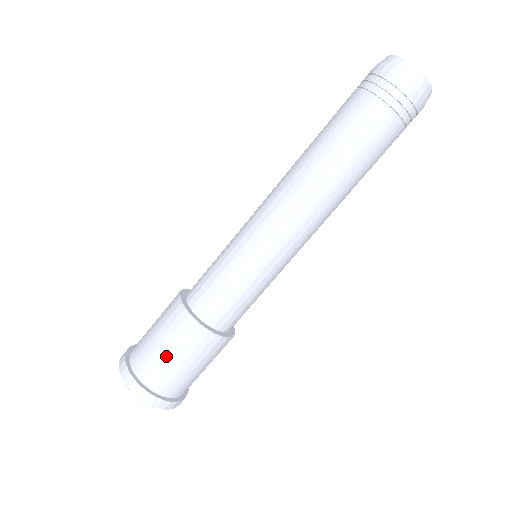
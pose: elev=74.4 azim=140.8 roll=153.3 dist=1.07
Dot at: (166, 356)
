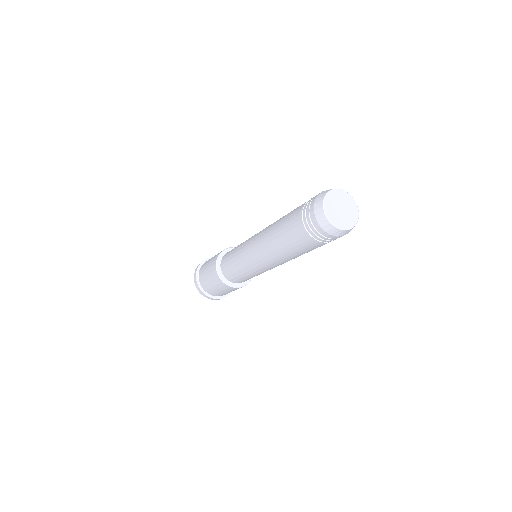
Dot at: occluded
